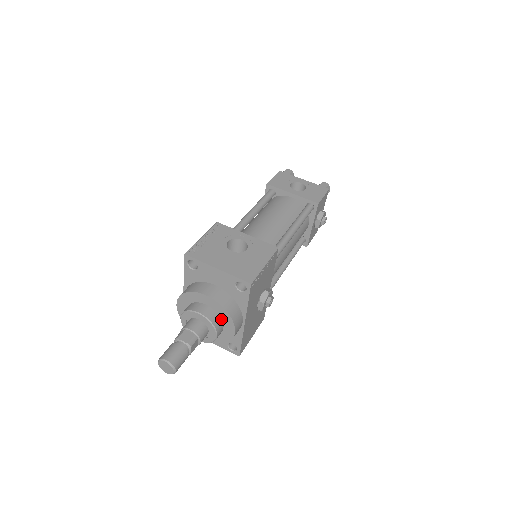
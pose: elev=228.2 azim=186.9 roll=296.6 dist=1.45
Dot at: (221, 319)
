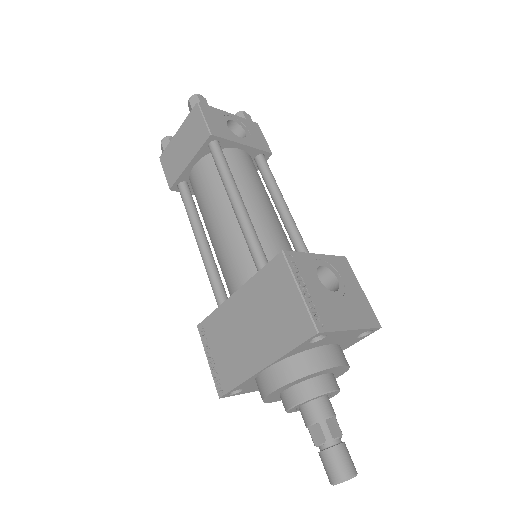
Dot at: occluded
